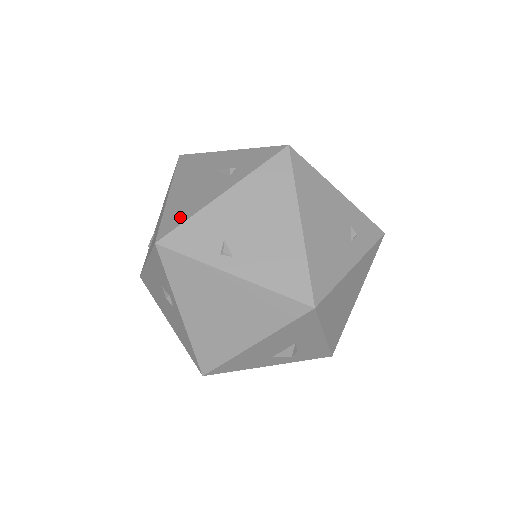
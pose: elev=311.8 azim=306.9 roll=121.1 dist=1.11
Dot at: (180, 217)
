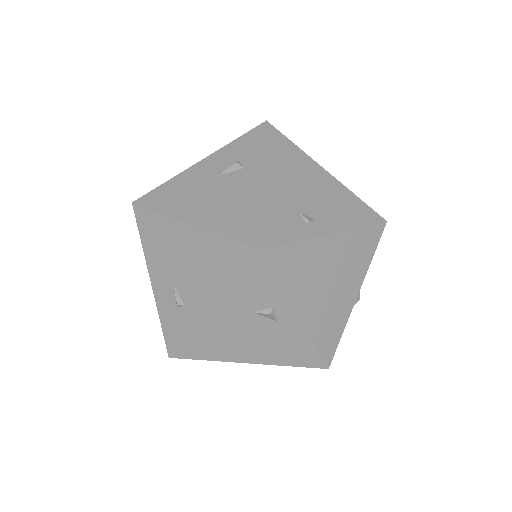
Dot at: (248, 219)
